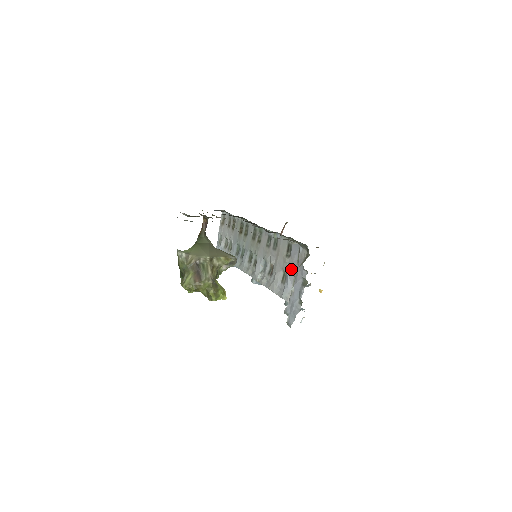
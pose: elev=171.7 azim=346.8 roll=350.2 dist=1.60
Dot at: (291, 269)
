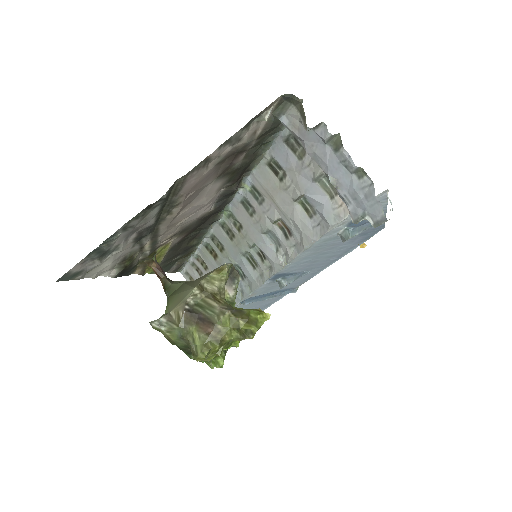
Dot at: (303, 181)
